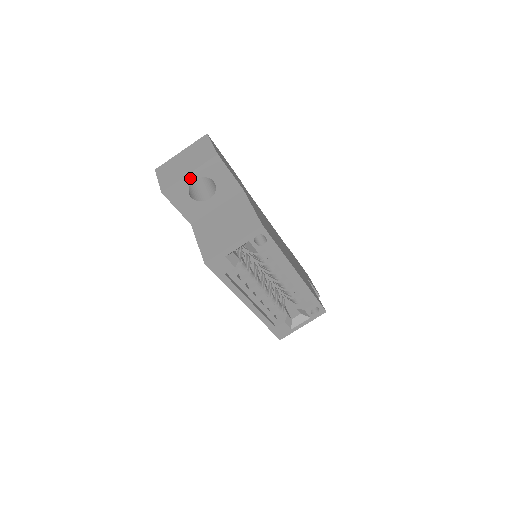
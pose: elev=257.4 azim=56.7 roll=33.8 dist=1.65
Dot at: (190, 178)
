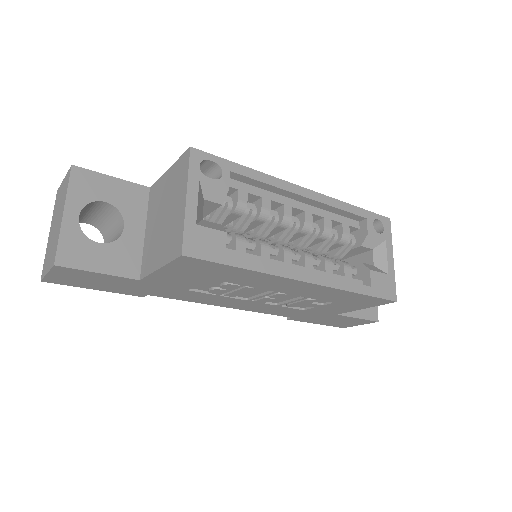
Dot at: (71, 219)
